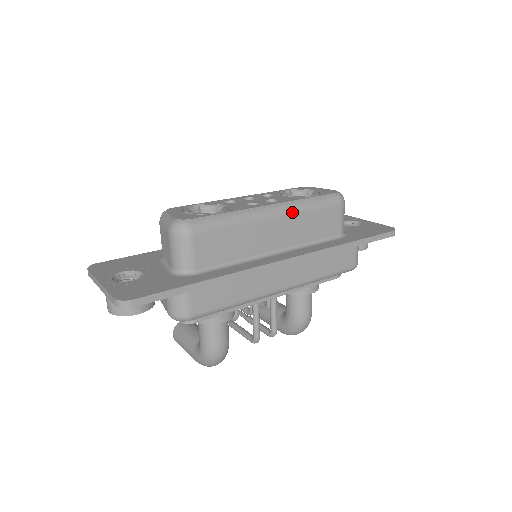
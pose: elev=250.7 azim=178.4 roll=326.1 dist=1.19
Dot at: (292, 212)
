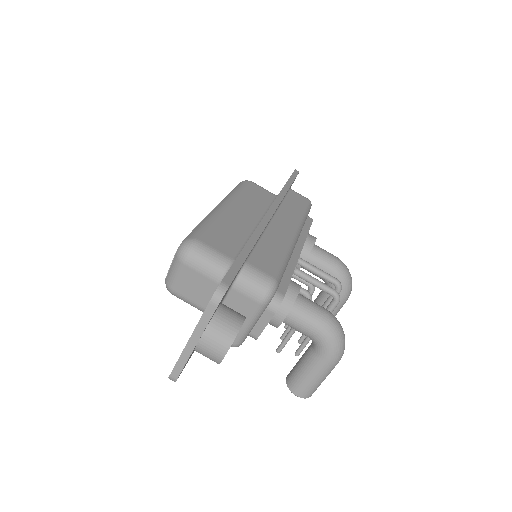
Dot at: (233, 199)
